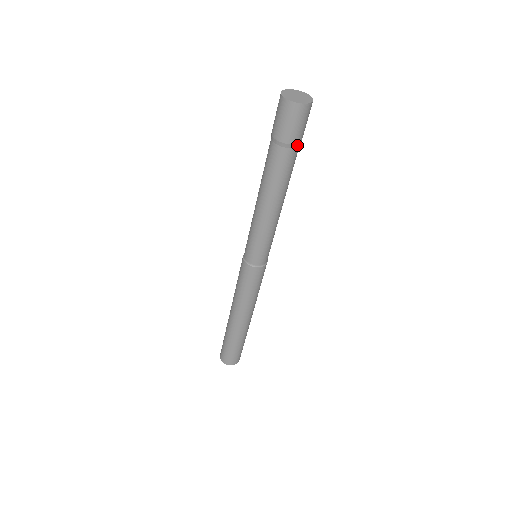
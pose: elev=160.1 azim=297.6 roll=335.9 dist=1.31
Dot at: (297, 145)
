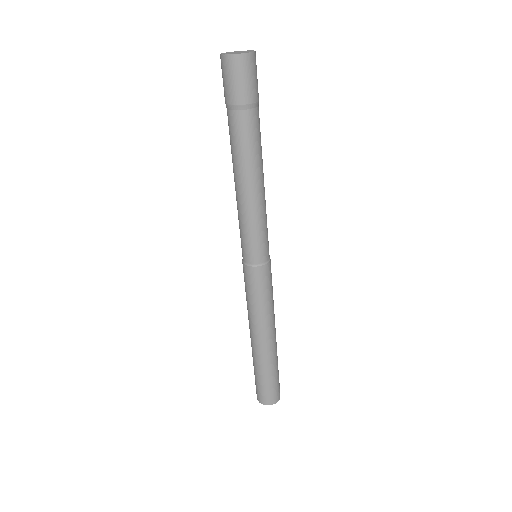
Dot at: (254, 105)
